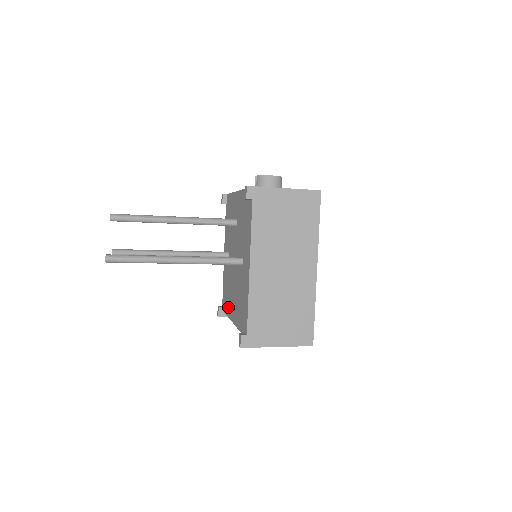
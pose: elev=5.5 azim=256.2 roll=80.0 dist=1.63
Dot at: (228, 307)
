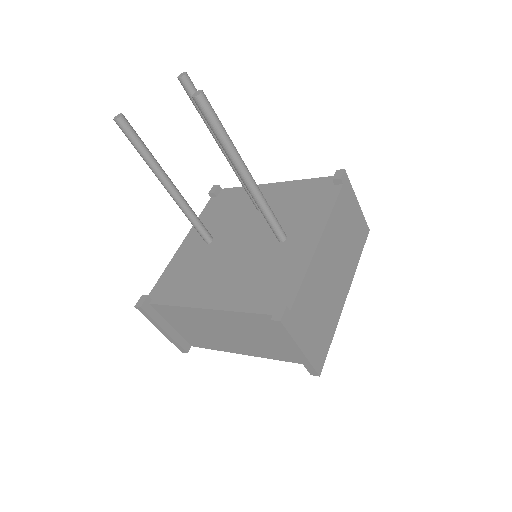
Dot at: (186, 294)
